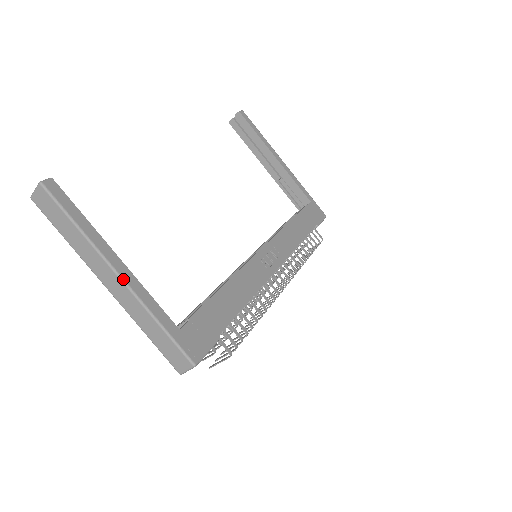
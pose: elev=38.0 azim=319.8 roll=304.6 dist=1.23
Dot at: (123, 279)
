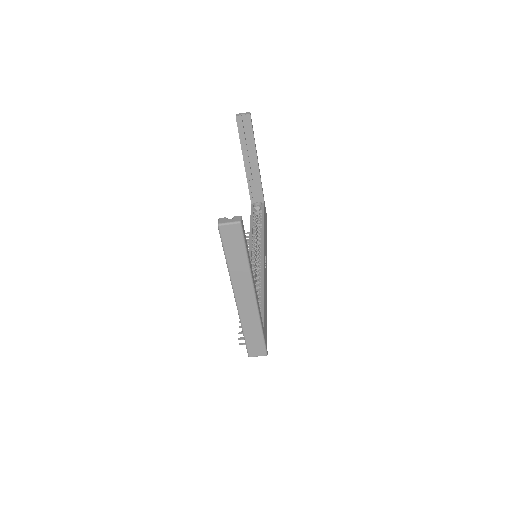
Dot at: (256, 298)
